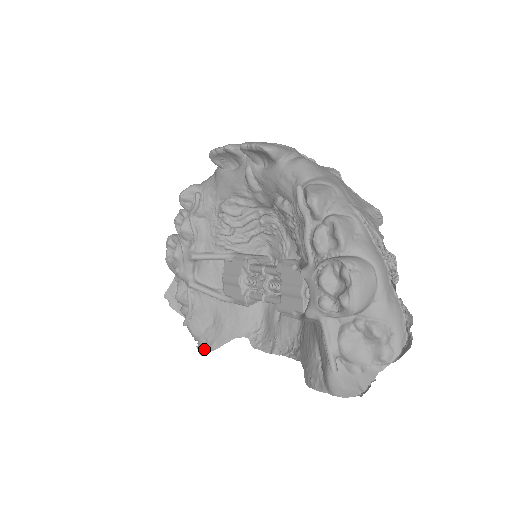
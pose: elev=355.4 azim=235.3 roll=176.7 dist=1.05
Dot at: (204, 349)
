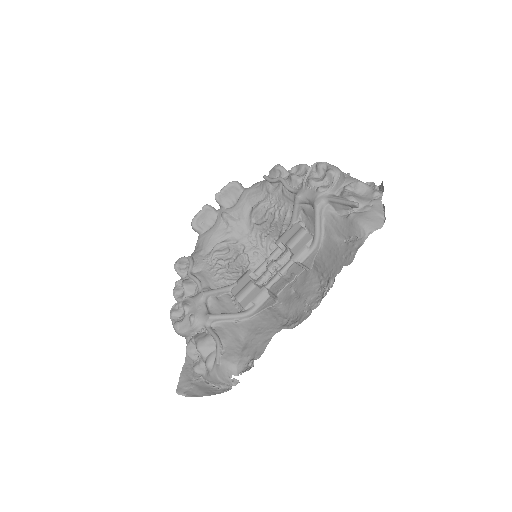
Dot at: (250, 366)
